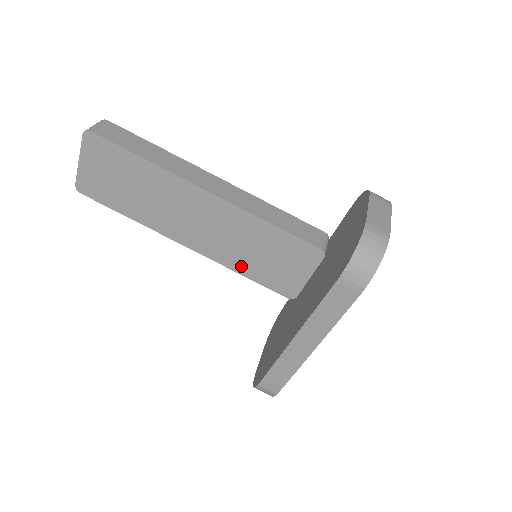
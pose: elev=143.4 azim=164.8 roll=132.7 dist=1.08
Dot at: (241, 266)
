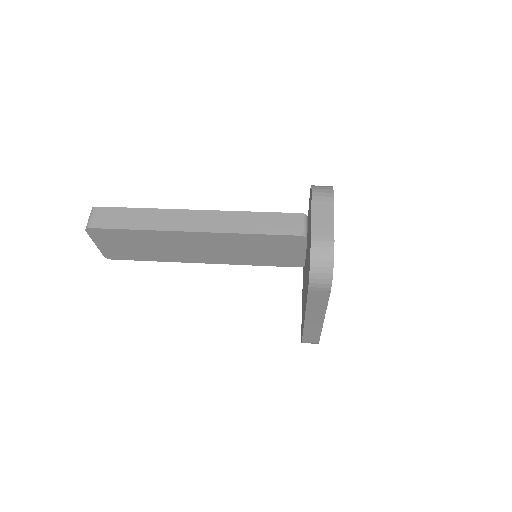
Dot at: (251, 261)
